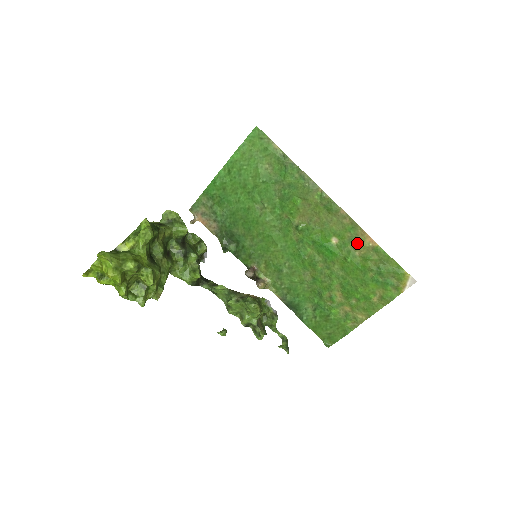
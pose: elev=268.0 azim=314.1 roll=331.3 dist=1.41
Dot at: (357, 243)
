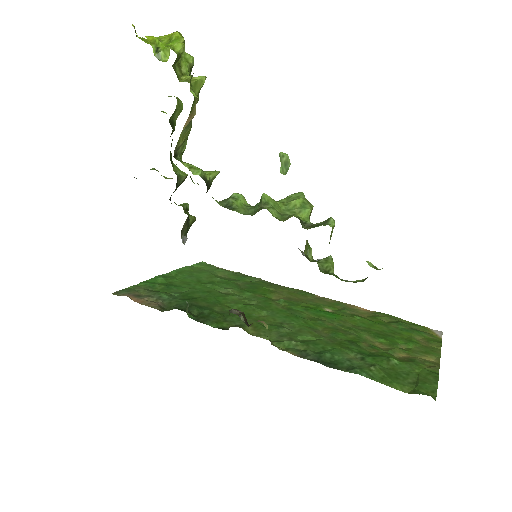
Dot at: (353, 311)
